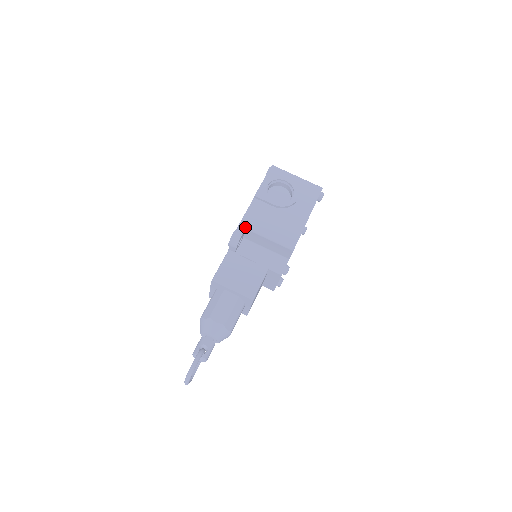
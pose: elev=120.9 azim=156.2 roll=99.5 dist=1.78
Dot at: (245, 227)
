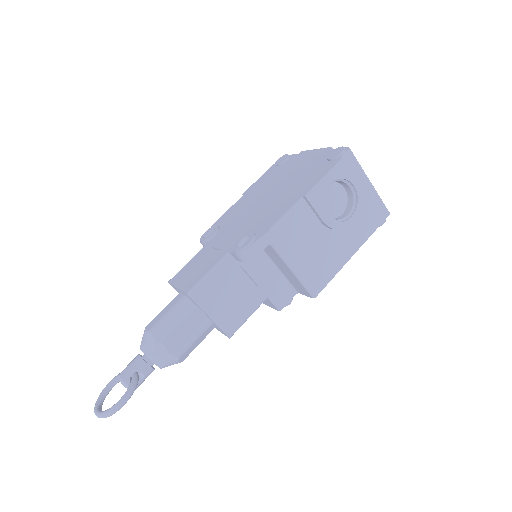
Dot at: (270, 242)
